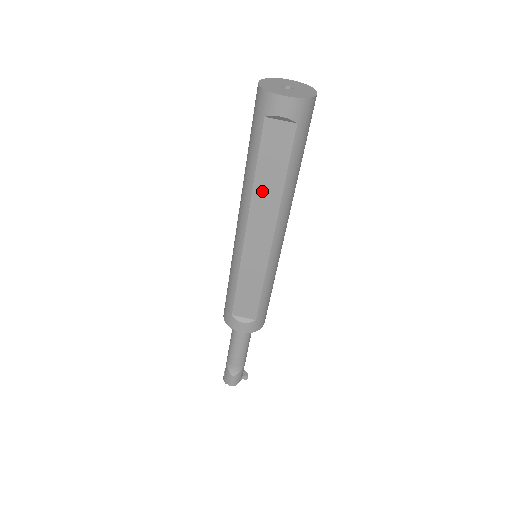
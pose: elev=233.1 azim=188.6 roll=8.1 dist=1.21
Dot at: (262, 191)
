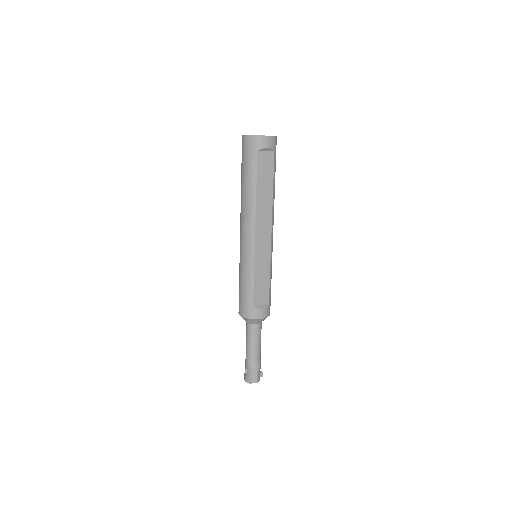
Dot at: (261, 199)
